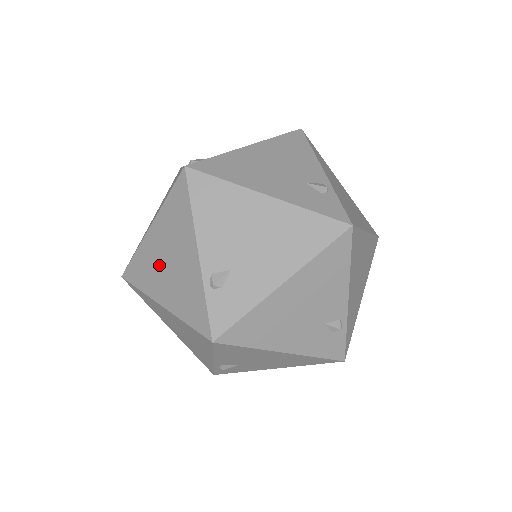
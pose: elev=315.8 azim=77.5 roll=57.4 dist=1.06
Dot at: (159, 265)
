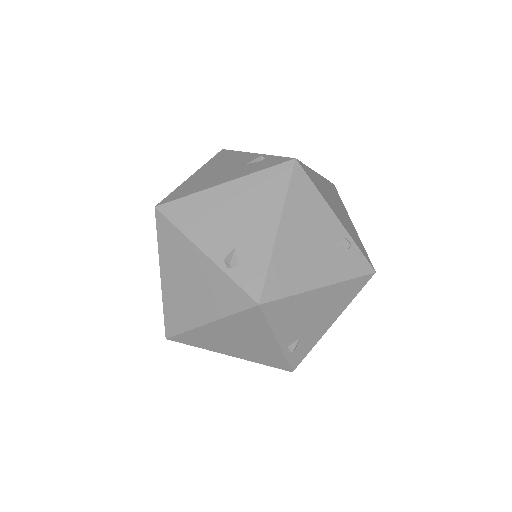
Dot at: (225, 341)
